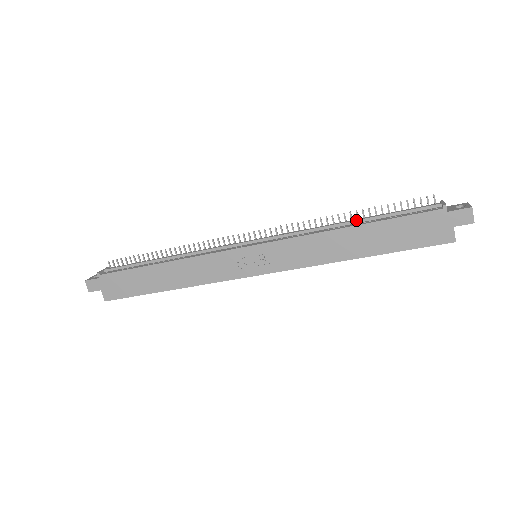
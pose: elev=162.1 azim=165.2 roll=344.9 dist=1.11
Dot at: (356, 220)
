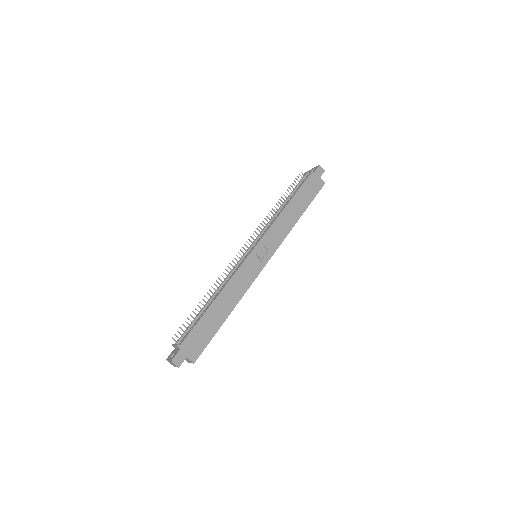
Dot at: (285, 202)
